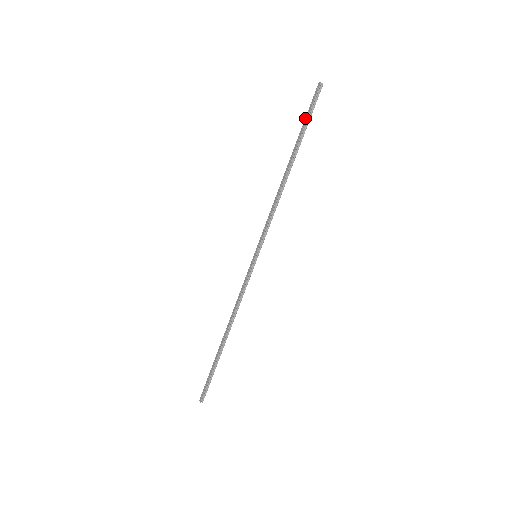
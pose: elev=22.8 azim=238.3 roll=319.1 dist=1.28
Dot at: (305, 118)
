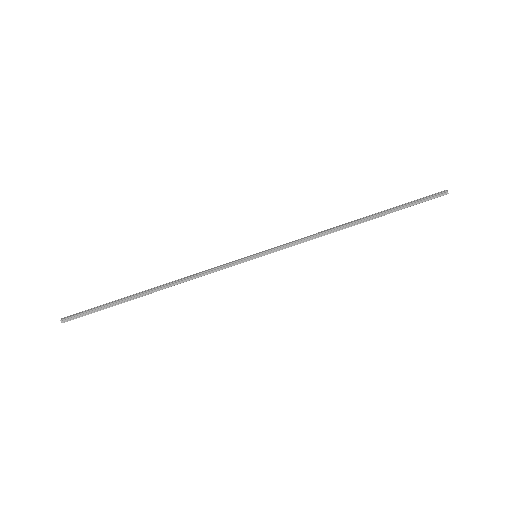
Dot at: (409, 202)
